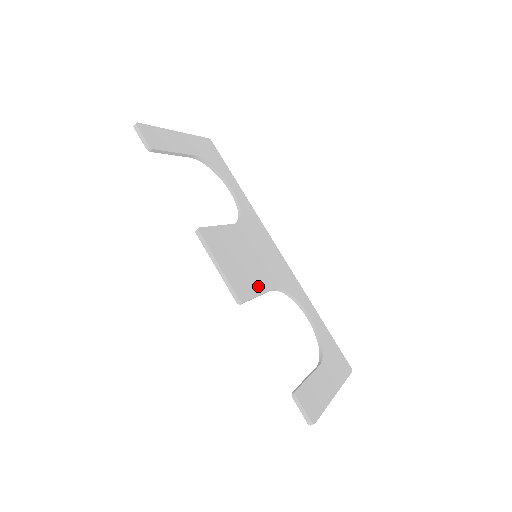
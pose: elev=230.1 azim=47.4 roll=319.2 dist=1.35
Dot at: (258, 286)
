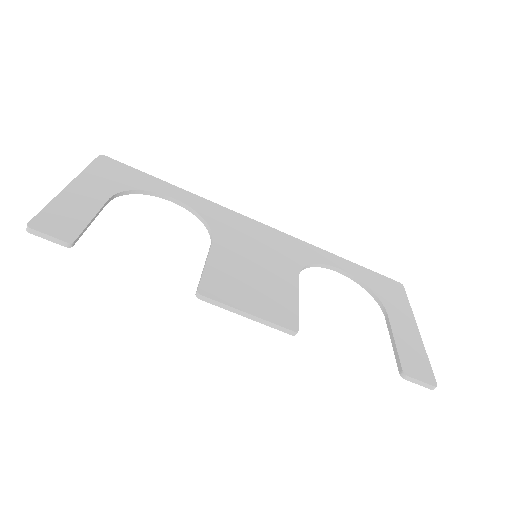
Dot at: (289, 292)
